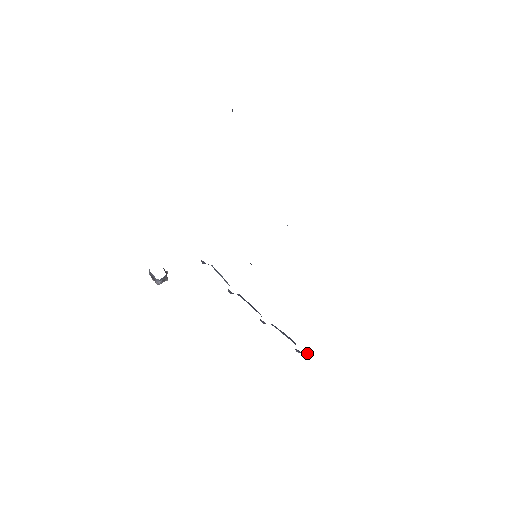
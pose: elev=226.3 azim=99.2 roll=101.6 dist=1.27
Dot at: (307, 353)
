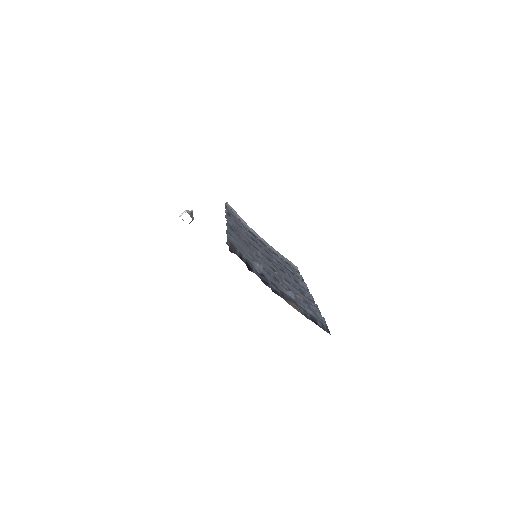
Dot at: occluded
